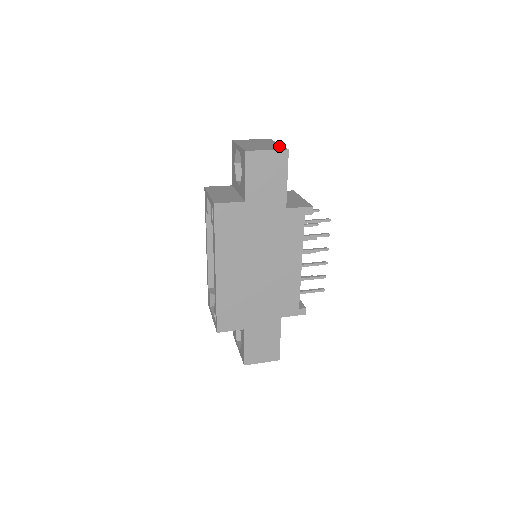
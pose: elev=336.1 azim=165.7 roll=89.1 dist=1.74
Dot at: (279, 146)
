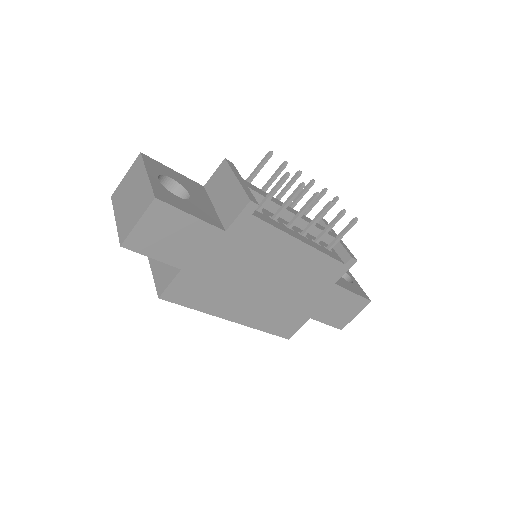
Dot at: (146, 189)
